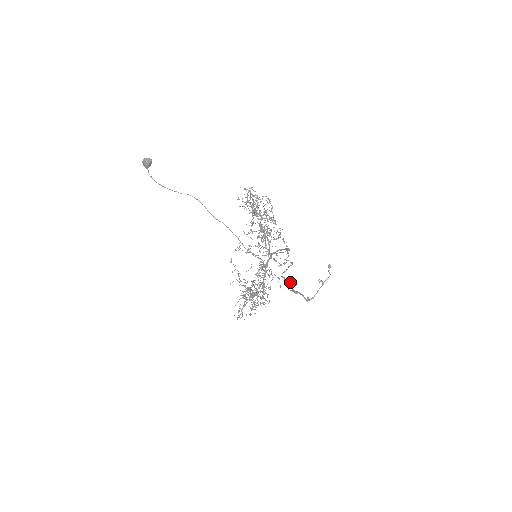
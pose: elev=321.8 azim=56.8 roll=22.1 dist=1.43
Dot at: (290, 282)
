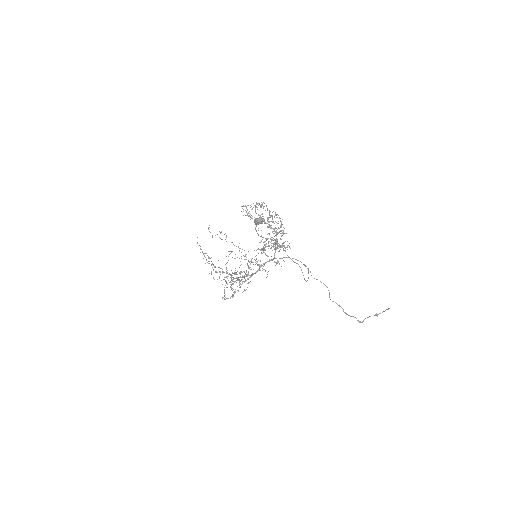
Dot at: occluded
